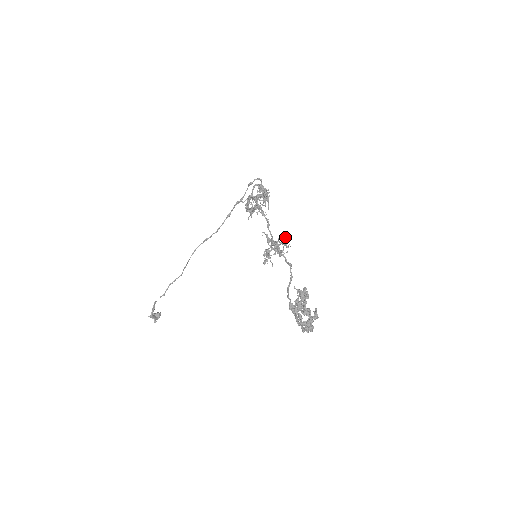
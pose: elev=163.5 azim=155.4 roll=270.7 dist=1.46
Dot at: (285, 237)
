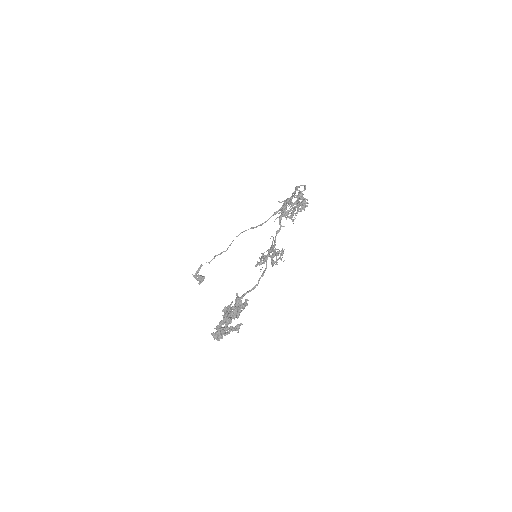
Dot at: occluded
